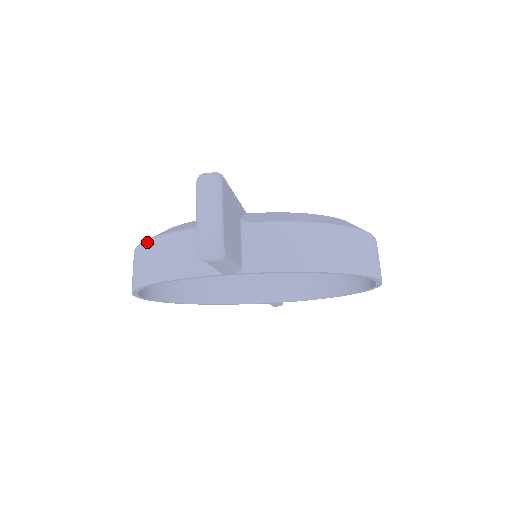
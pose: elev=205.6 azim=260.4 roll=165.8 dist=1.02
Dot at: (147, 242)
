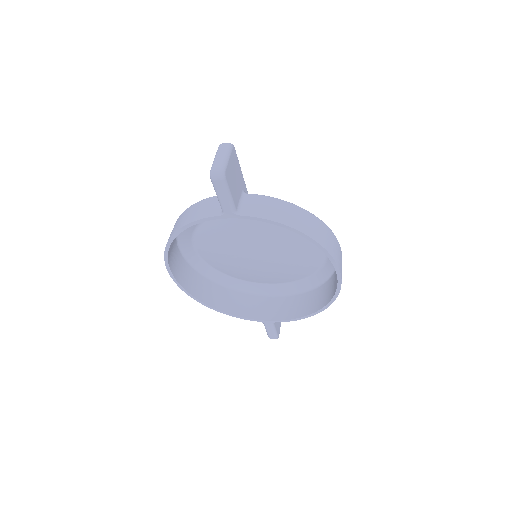
Dot at: (184, 211)
